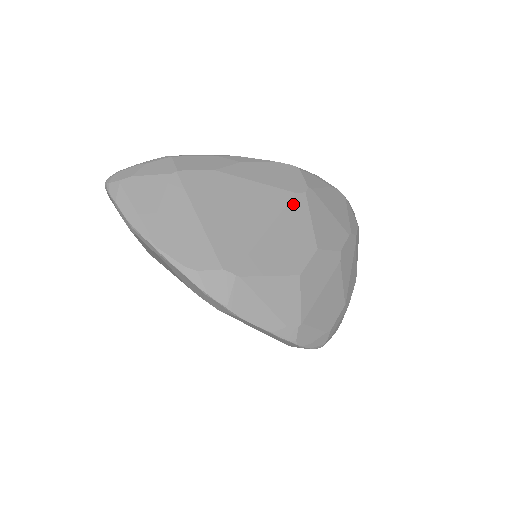
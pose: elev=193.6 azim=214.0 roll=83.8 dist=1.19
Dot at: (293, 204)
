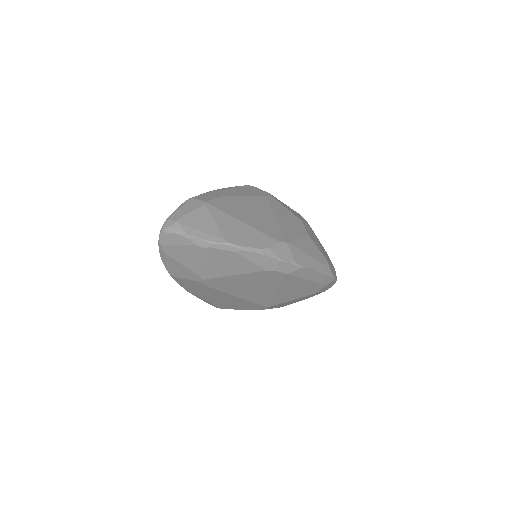
Dot at: (271, 202)
